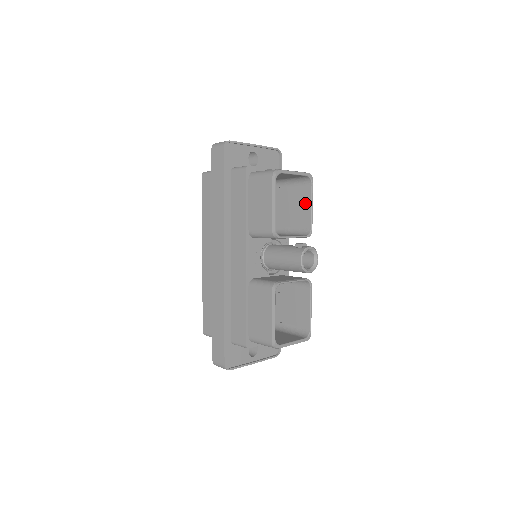
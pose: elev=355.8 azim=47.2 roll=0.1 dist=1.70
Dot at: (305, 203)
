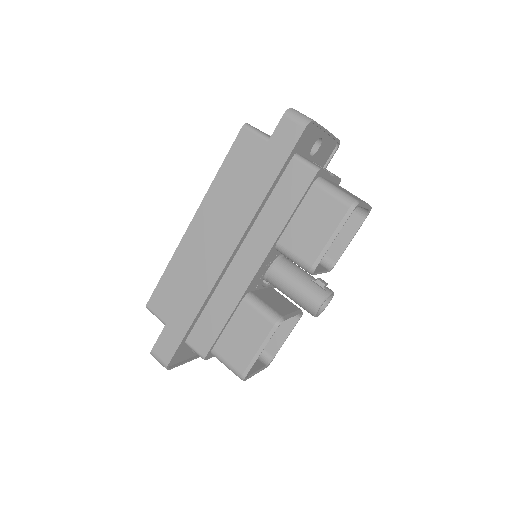
Dot at: (344, 232)
